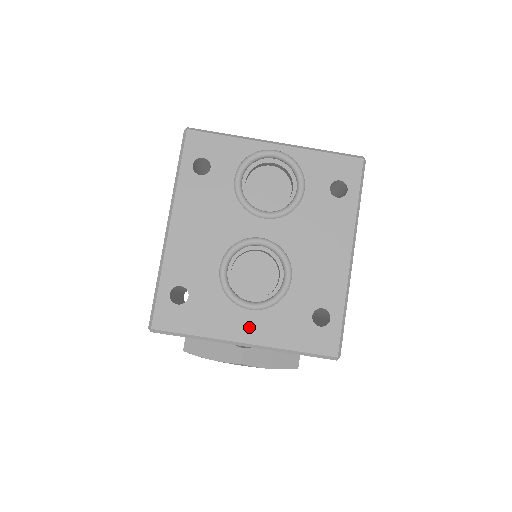
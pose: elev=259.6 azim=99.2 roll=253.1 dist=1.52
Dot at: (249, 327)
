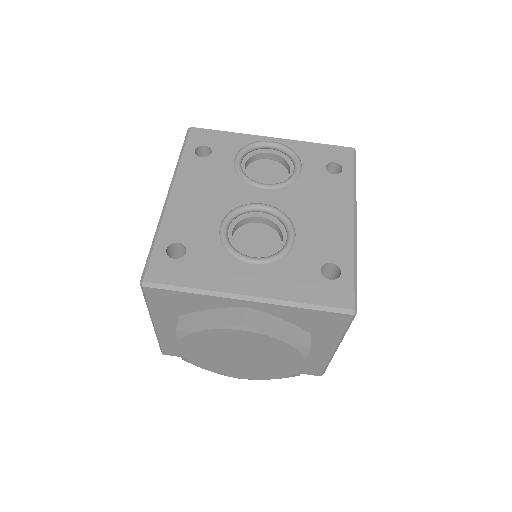
Dot at: (252, 280)
